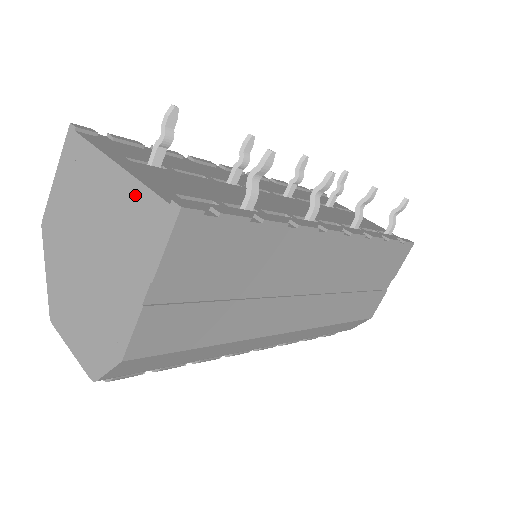
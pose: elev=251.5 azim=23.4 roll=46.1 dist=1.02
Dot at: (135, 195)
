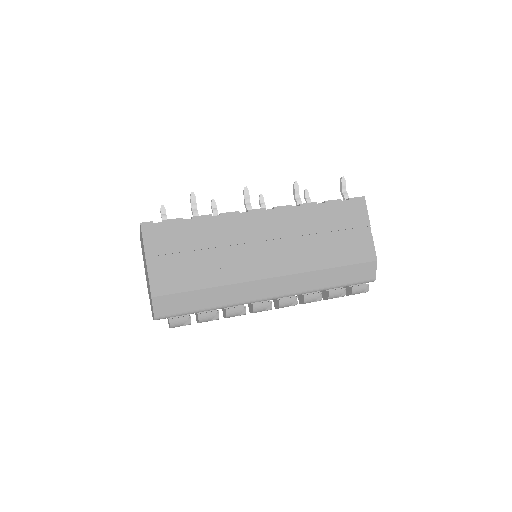
Dot at: (141, 236)
